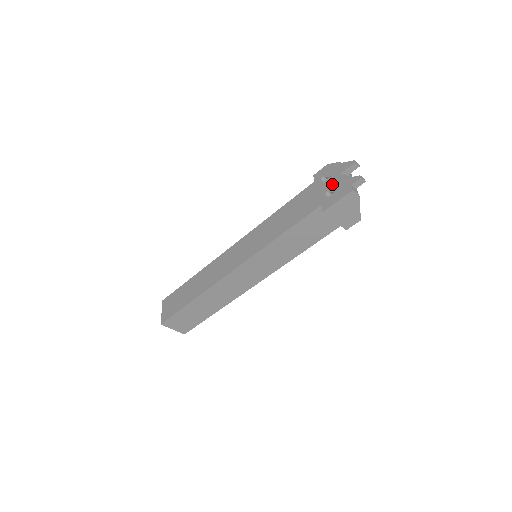
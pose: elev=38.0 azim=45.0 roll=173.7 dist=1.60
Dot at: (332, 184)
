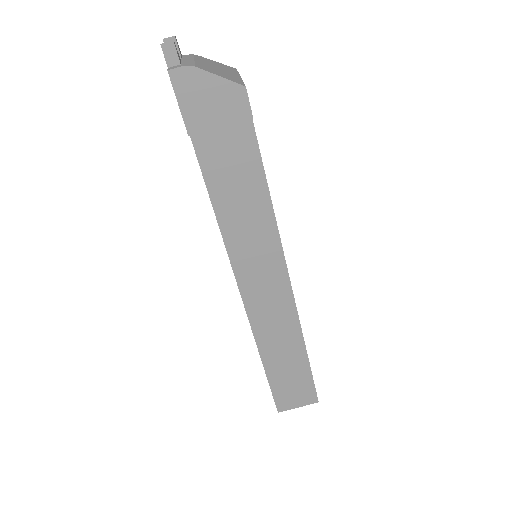
Dot at: occluded
